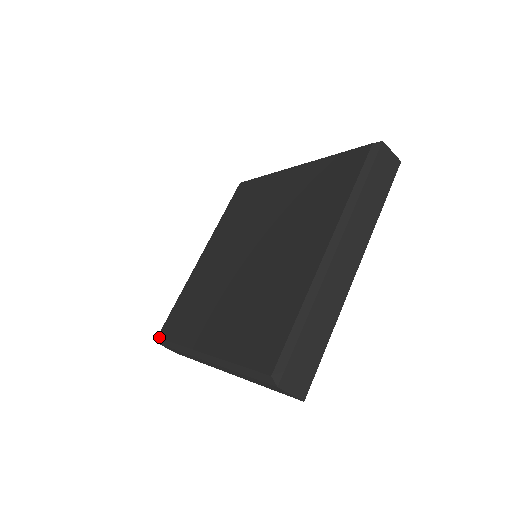
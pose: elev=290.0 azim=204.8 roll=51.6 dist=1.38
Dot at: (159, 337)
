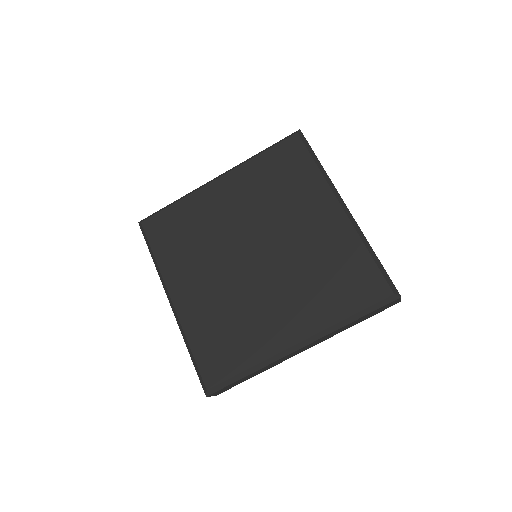
Dot at: (143, 226)
